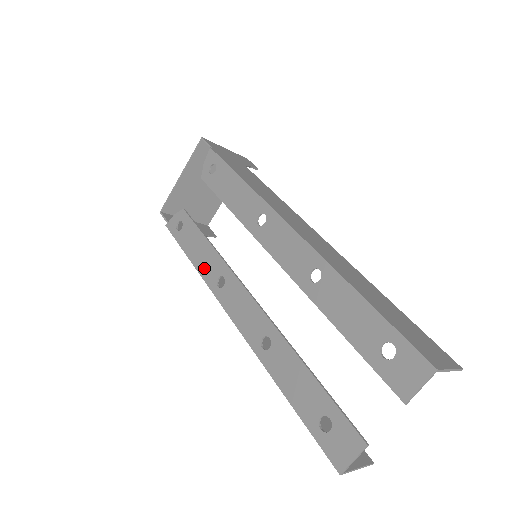
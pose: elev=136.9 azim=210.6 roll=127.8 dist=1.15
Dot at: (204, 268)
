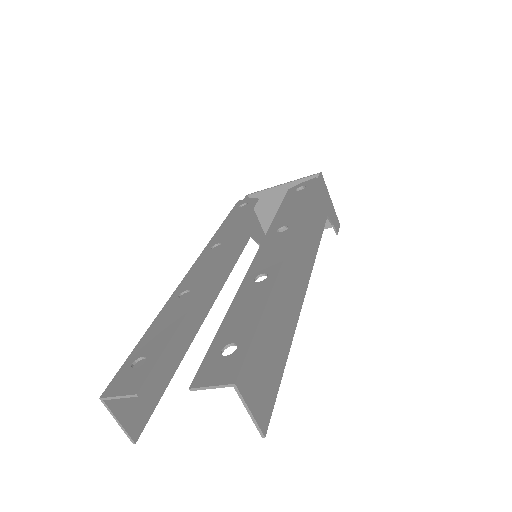
Dot at: (220, 233)
